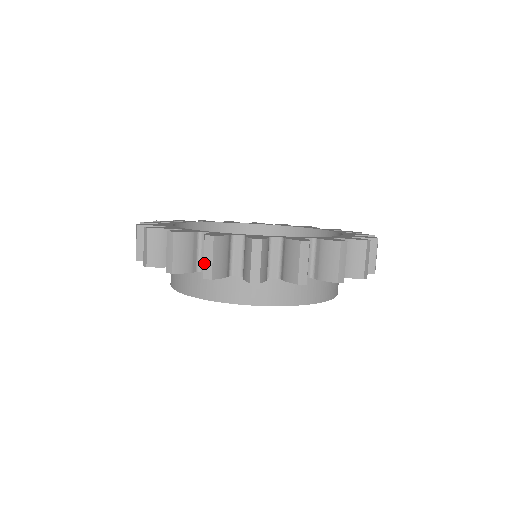
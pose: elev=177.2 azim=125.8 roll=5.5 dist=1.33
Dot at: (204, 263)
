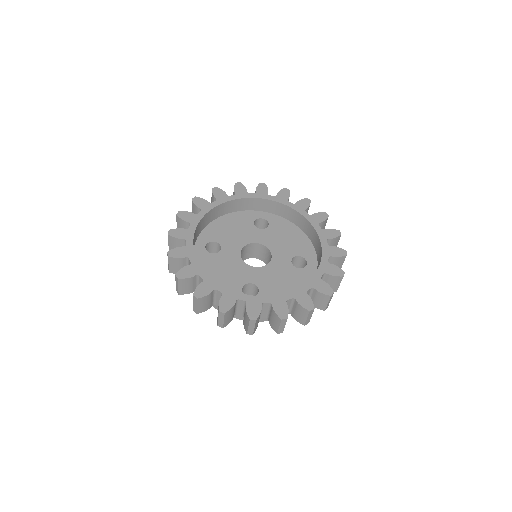
Dot at: (218, 321)
